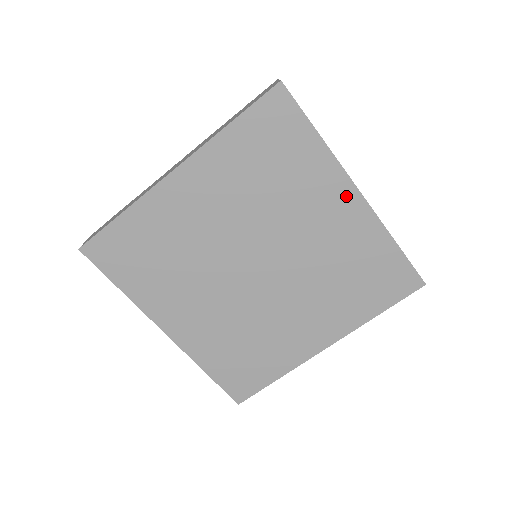
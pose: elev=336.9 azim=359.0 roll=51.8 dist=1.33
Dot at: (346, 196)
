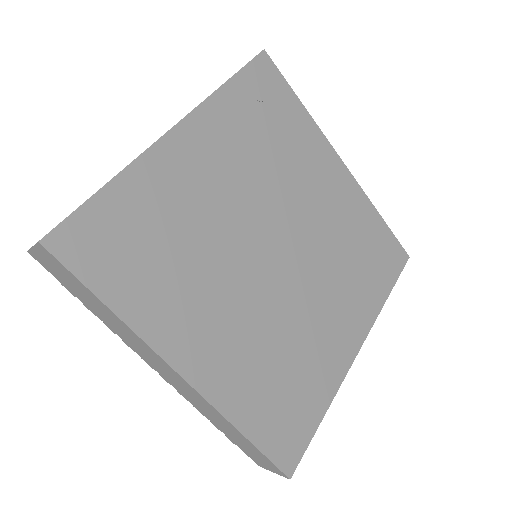
Dot at: (335, 166)
